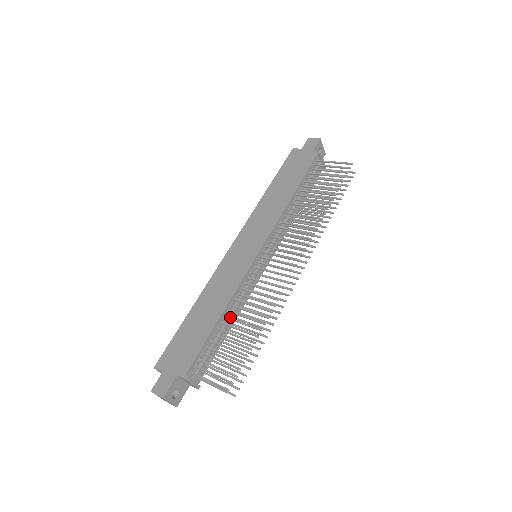
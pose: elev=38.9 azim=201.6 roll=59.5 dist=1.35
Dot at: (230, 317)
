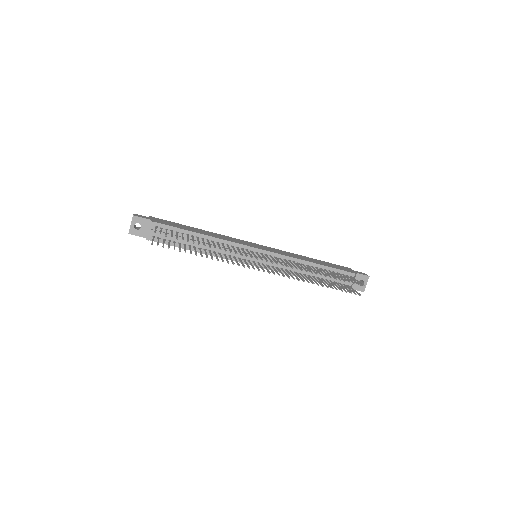
Dot at: occluded
